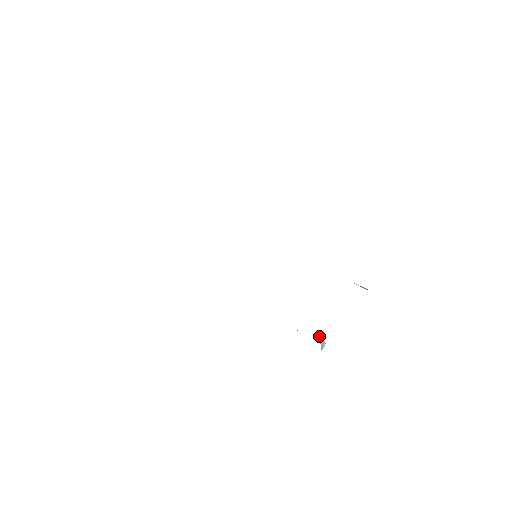
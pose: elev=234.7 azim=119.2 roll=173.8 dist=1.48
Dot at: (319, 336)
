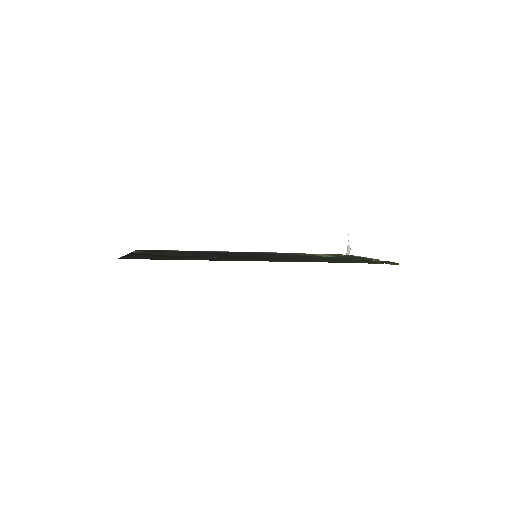
Dot at: occluded
